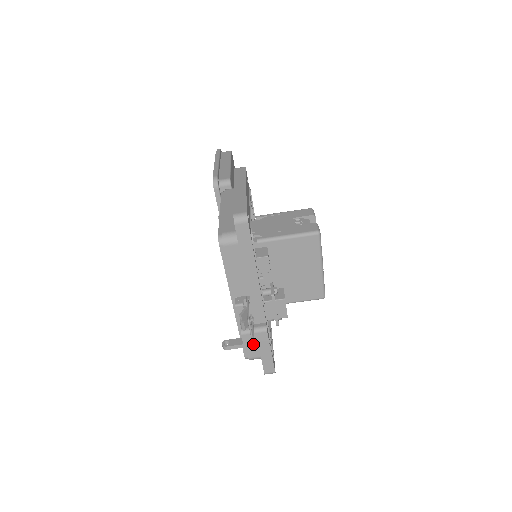
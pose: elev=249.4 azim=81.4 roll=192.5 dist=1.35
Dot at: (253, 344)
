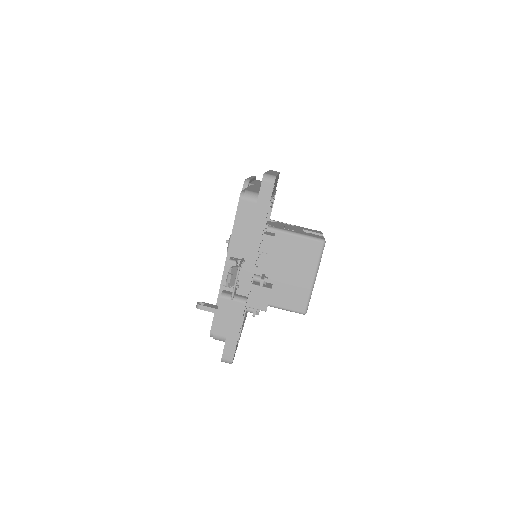
Dot at: (232, 296)
